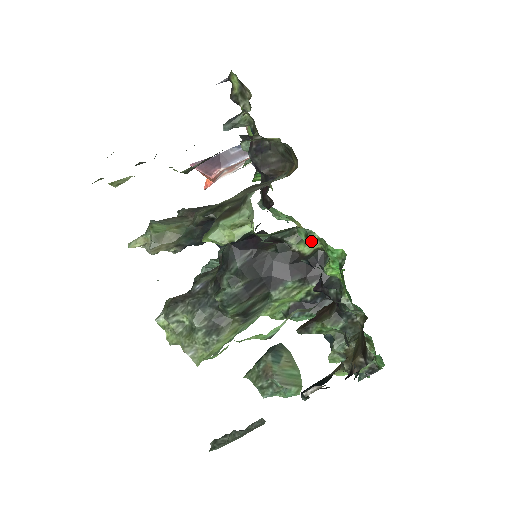
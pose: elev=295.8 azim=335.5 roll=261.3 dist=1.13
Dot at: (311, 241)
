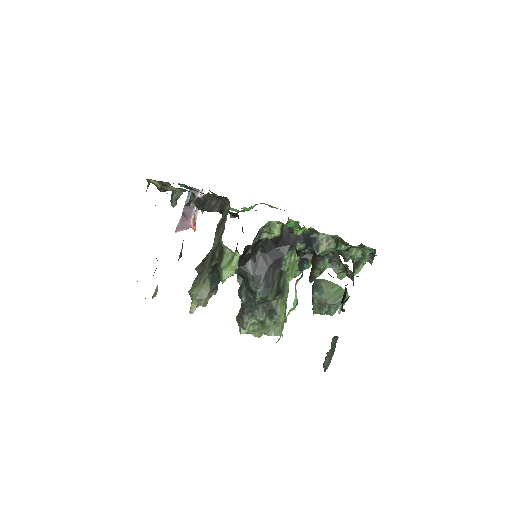
Dot at: (274, 227)
